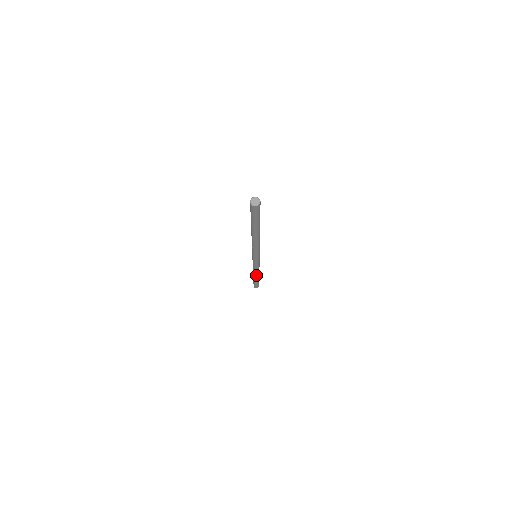
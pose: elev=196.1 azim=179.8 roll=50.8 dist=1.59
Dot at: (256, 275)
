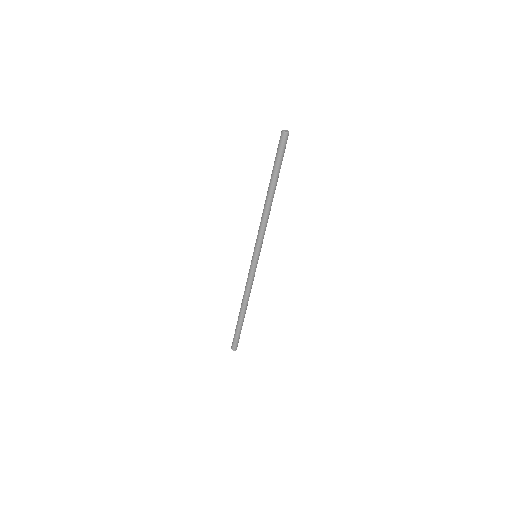
Dot at: (243, 306)
